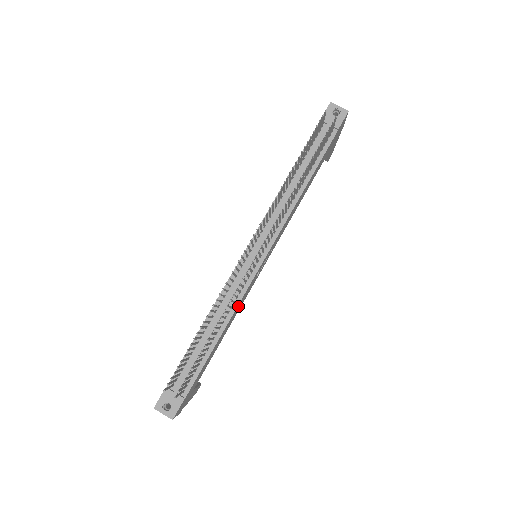
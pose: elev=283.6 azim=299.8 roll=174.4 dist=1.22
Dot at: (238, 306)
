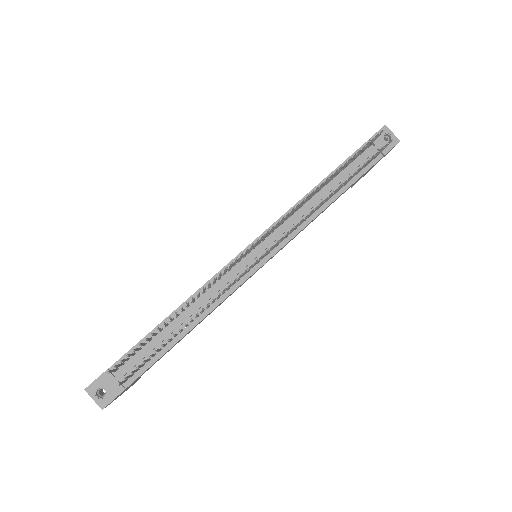
Dot at: occluded
